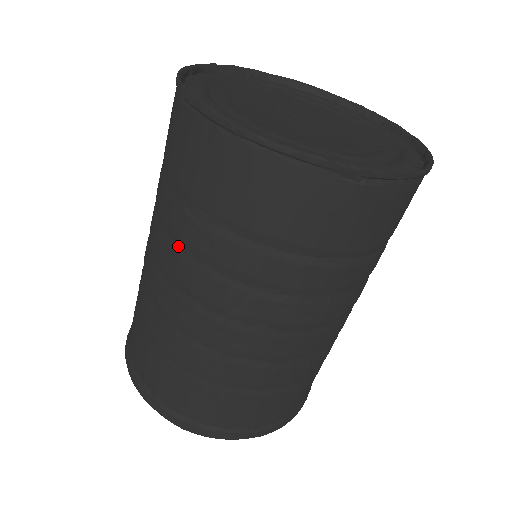
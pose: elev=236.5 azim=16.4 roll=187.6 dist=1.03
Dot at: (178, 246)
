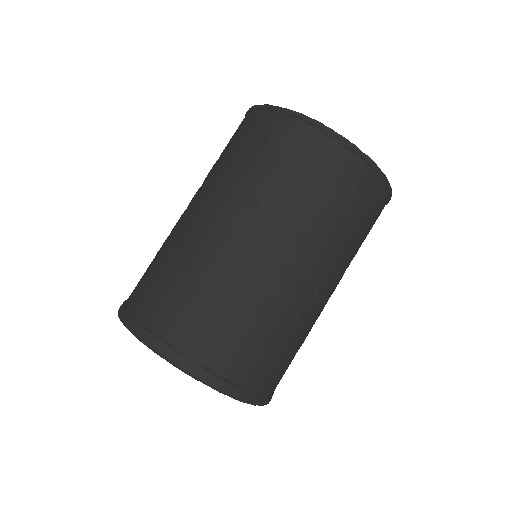
Dot at: occluded
